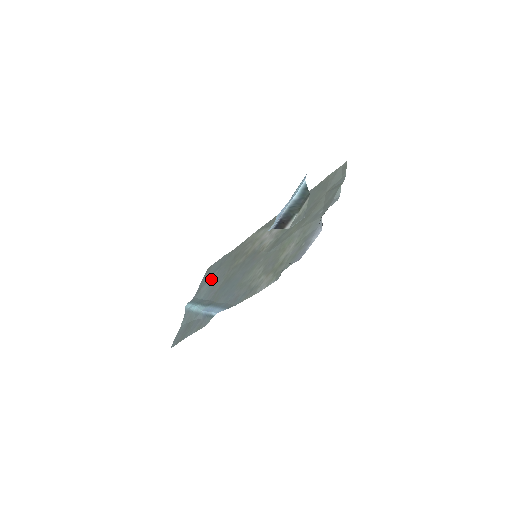
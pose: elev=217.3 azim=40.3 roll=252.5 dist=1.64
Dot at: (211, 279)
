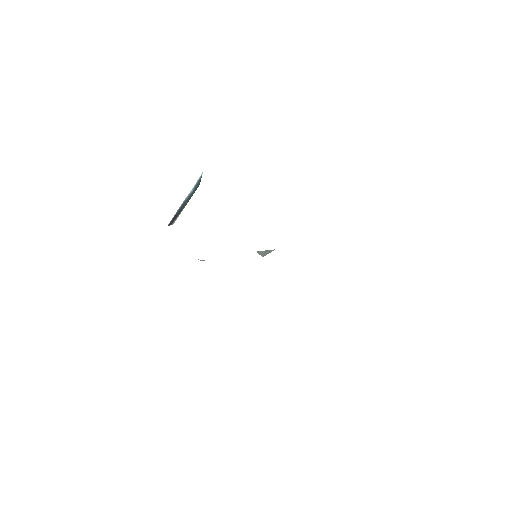
Dot at: occluded
